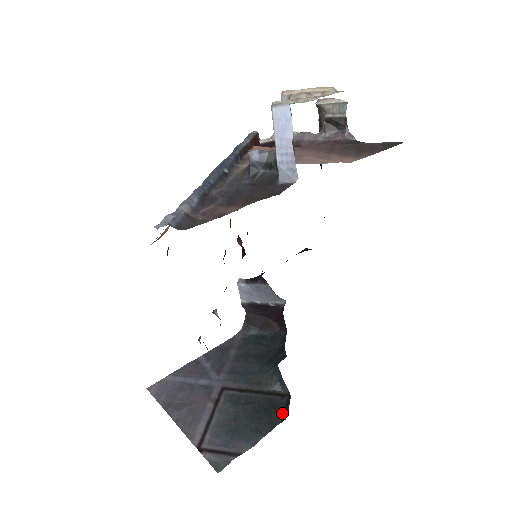
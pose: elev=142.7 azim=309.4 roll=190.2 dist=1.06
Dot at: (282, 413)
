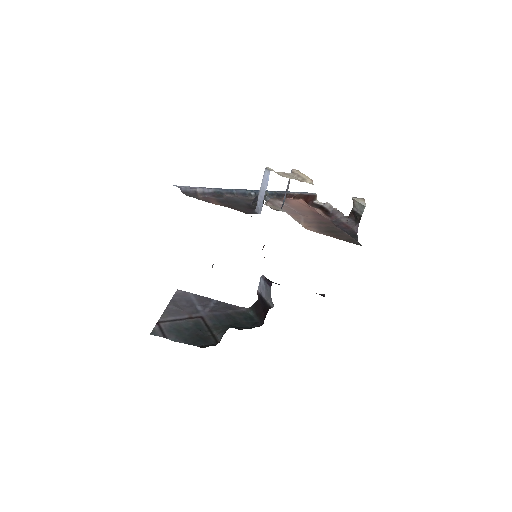
Dot at: (204, 345)
